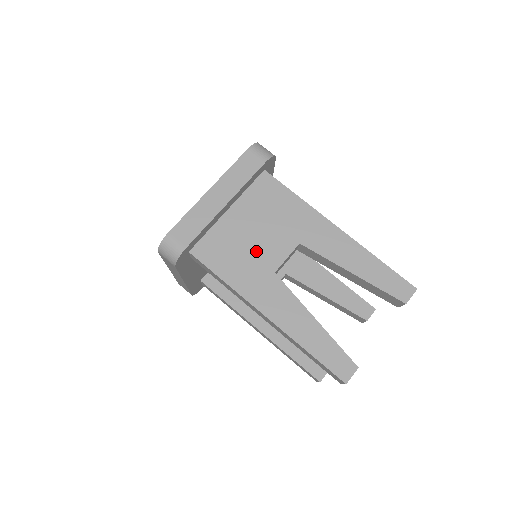
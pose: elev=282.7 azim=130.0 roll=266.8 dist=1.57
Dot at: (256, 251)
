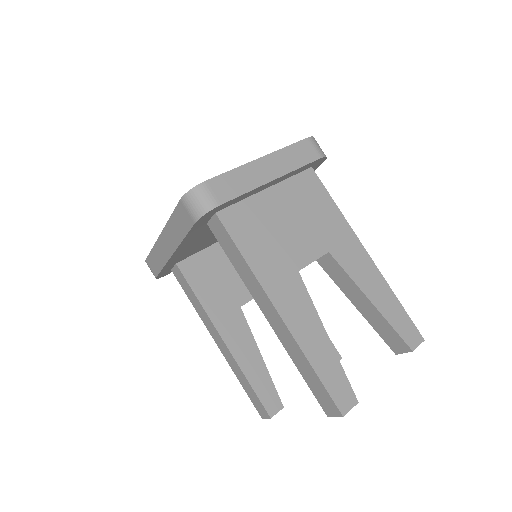
Dot at: (285, 241)
